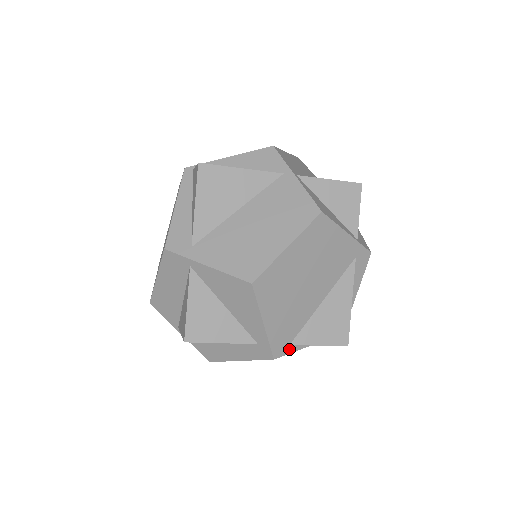
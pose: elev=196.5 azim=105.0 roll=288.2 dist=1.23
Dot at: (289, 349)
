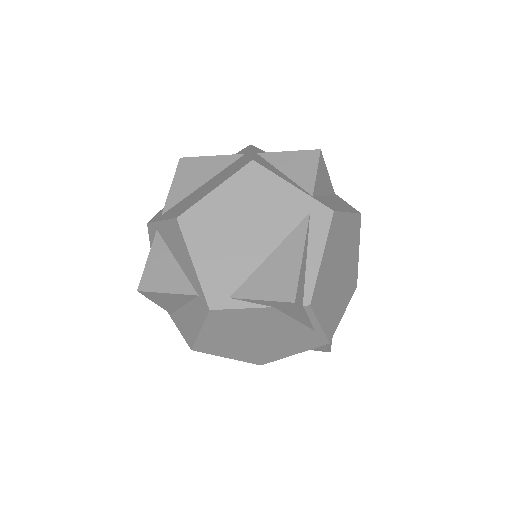
Dot at: (229, 303)
